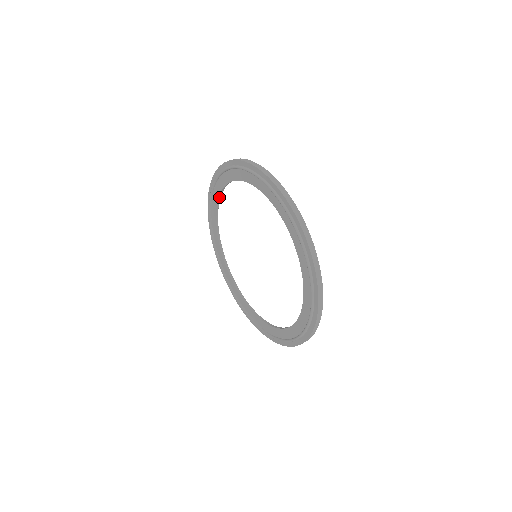
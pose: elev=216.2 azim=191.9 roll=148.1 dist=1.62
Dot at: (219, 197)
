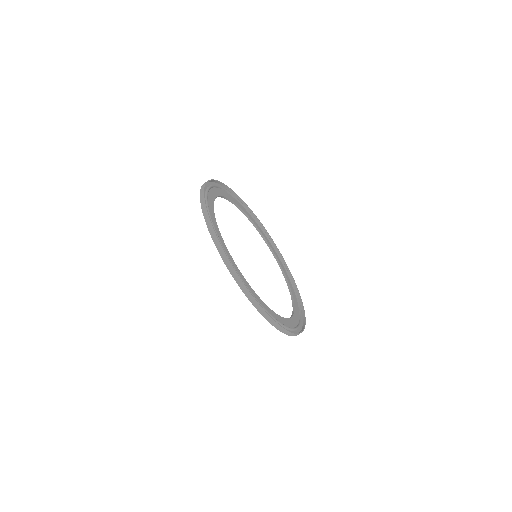
Dot at: (261, 234)
